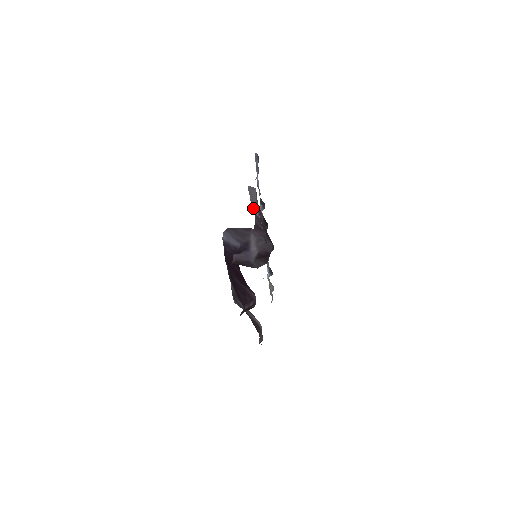
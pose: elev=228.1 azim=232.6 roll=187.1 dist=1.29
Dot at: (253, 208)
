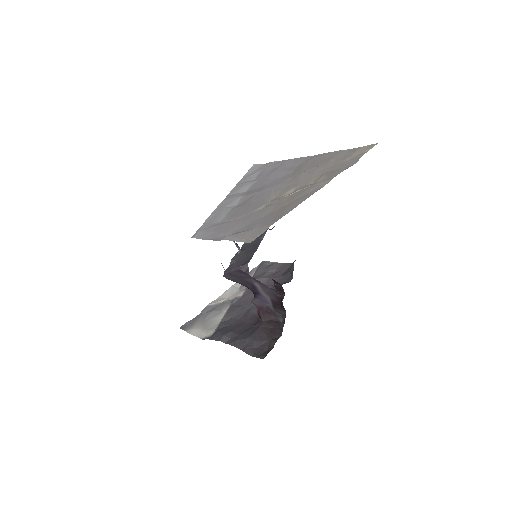
Dot at: occluded
